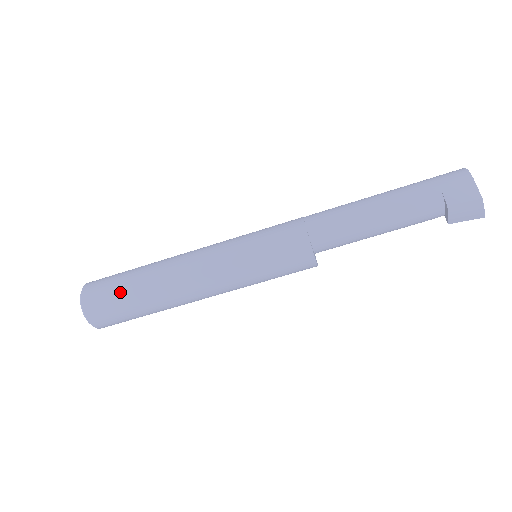
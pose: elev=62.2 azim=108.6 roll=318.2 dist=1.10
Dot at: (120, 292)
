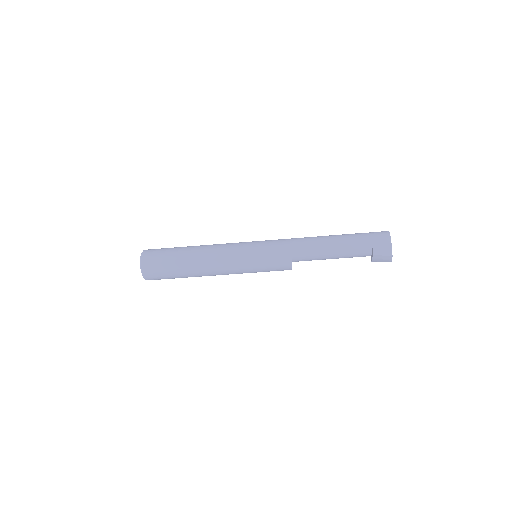
Dot at: (168, 266)
